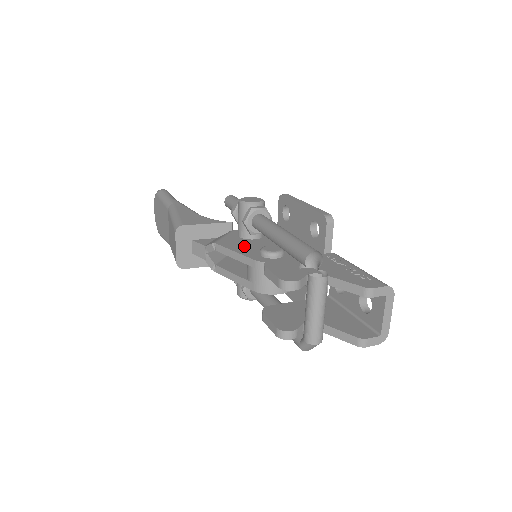
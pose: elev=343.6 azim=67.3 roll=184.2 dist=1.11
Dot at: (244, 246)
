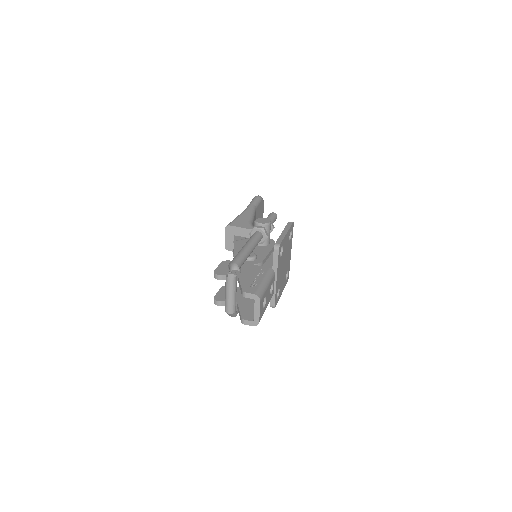
Dot at: occluded
